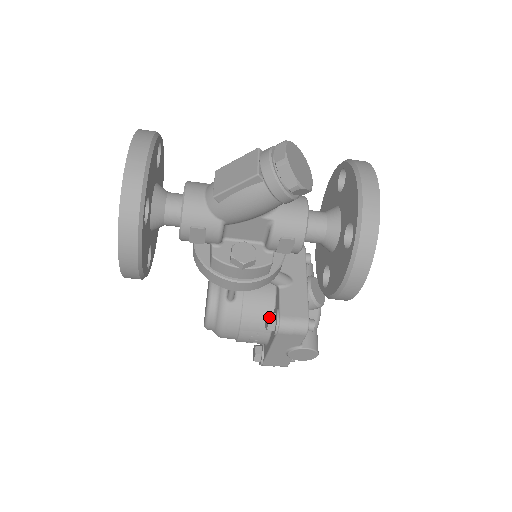
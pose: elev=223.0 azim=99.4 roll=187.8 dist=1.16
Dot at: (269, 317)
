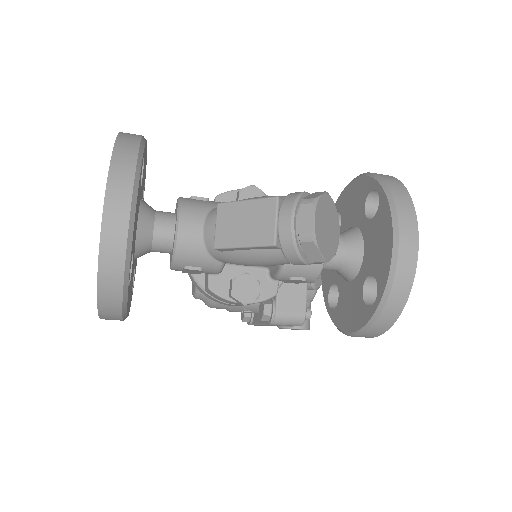
Dot at: (264, 310)
